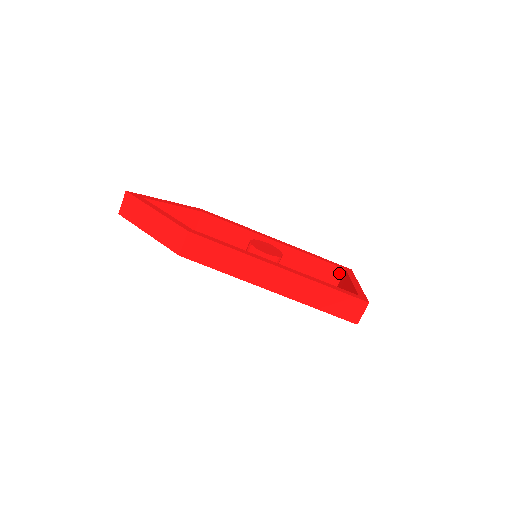
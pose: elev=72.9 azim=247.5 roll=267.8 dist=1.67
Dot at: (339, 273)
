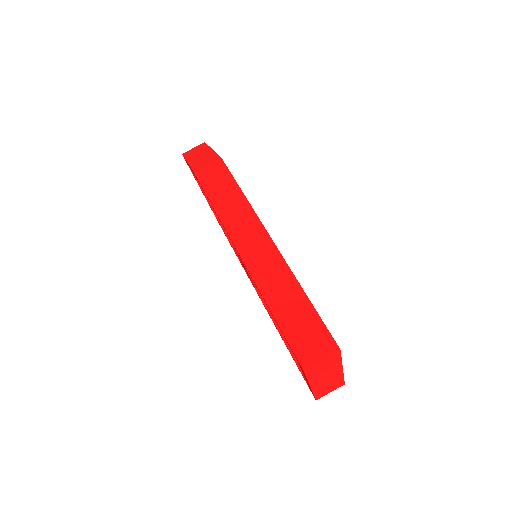
Dot at: occluded
